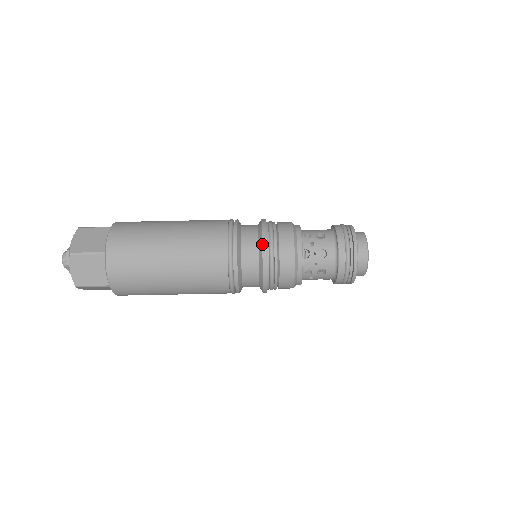
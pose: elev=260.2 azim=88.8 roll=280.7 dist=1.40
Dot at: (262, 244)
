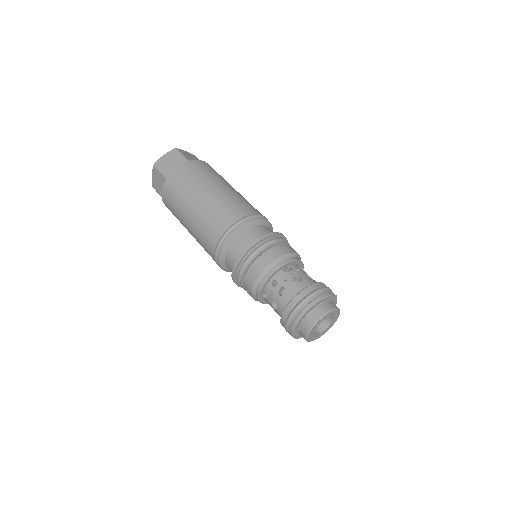
Dot at: (270, 233)
